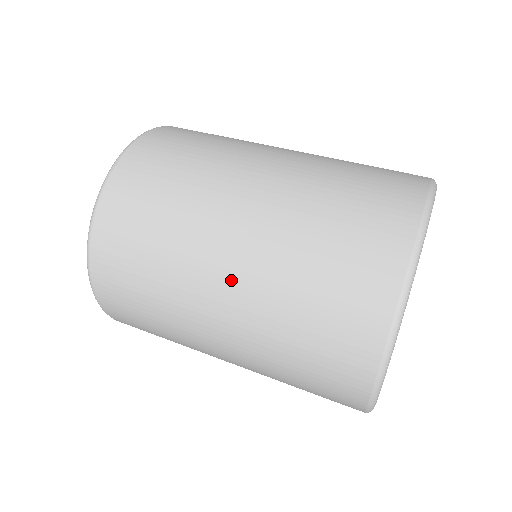
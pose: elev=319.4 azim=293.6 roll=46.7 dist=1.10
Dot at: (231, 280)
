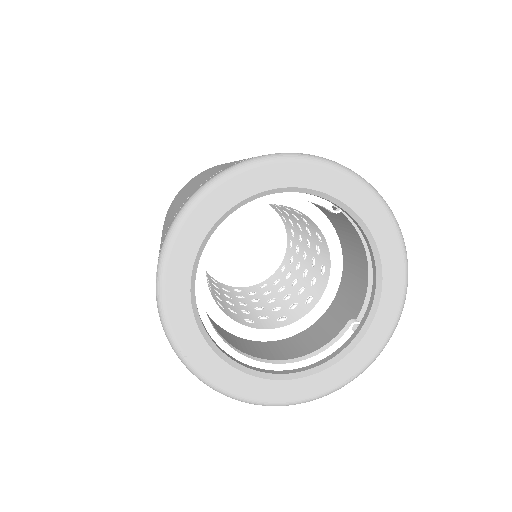
Dot at: (212, 170)
